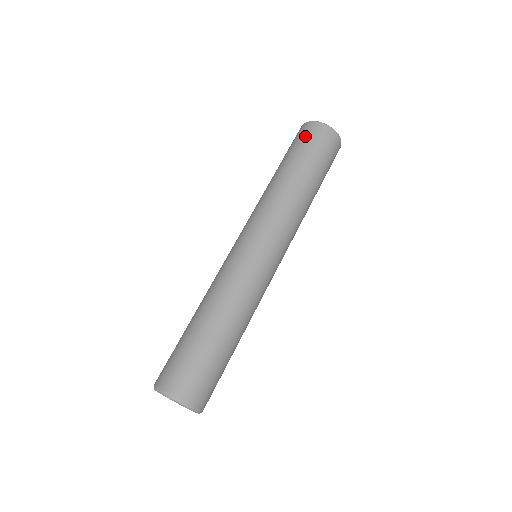
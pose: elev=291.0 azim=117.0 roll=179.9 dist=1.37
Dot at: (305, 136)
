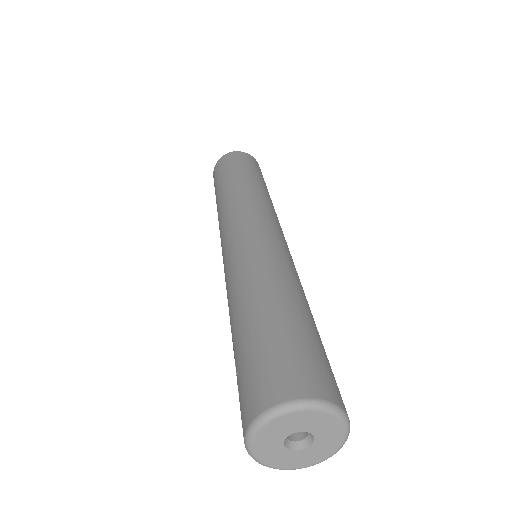
Dot at: (223, 164)
